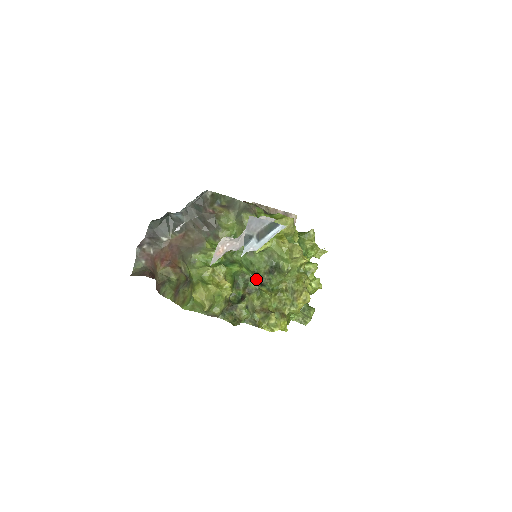
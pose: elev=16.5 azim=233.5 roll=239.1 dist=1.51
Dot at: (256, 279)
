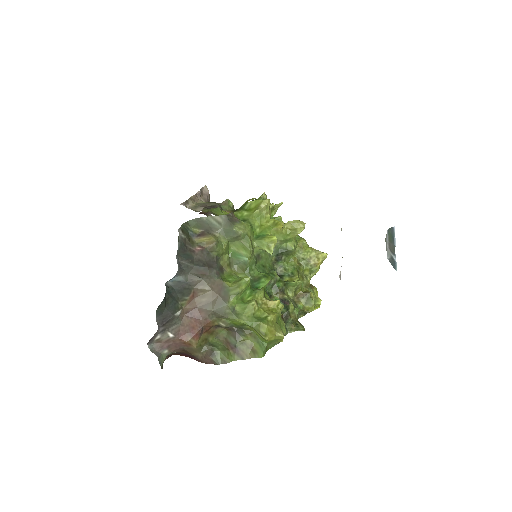
Dot at: (277, 276)
